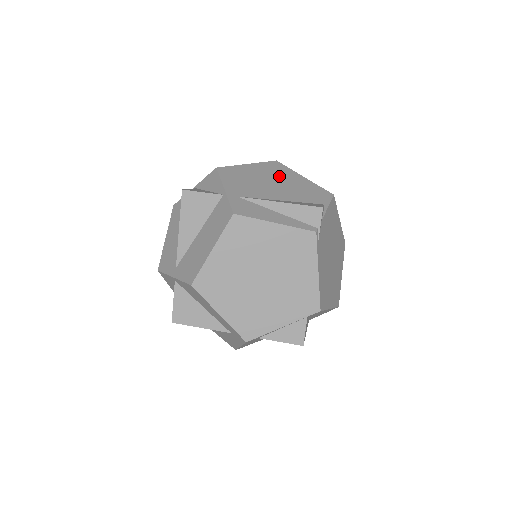
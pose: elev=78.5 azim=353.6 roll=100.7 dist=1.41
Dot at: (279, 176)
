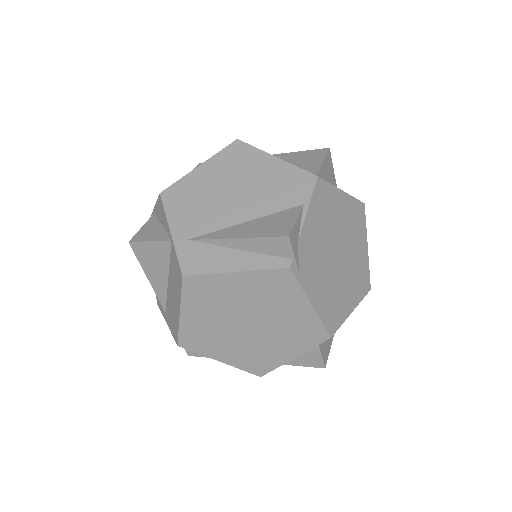
Dot at: (240, 172)
